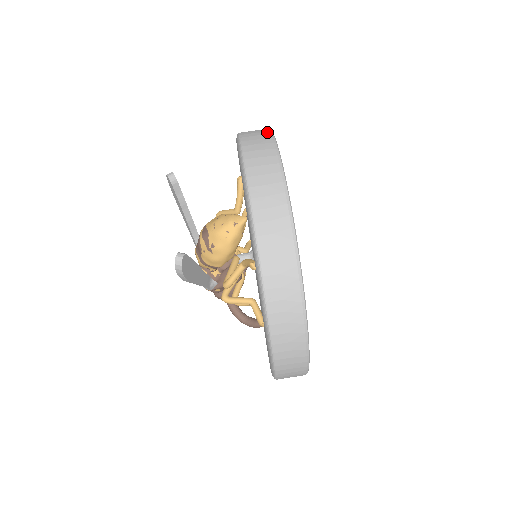
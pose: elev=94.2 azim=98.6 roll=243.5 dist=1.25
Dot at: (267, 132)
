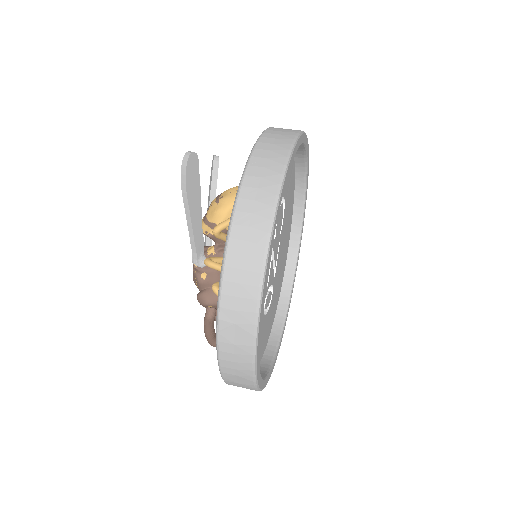
Dot at: occluded
